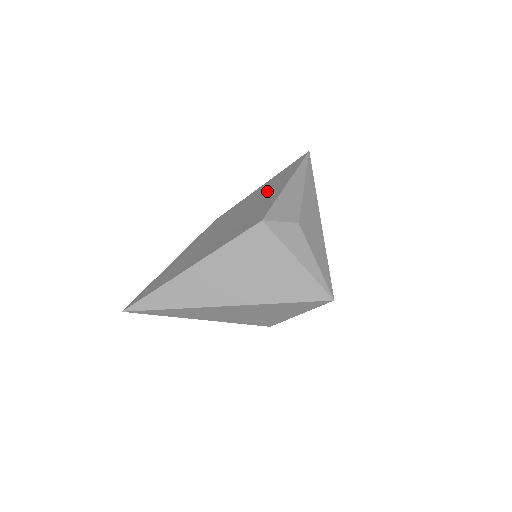
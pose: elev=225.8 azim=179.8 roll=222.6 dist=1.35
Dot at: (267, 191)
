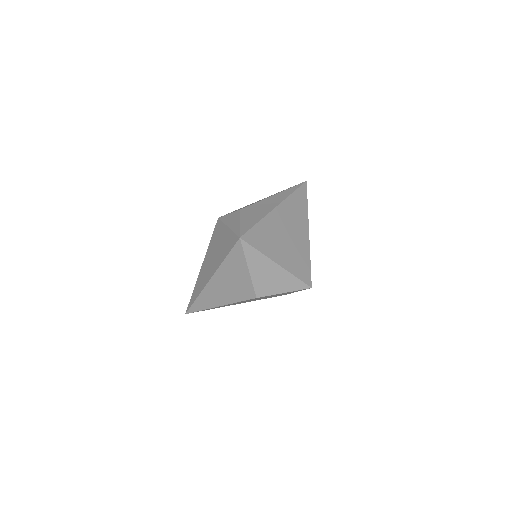
Dot at: occluded
